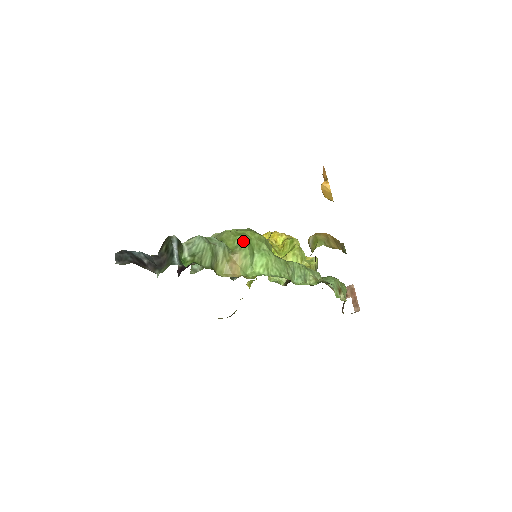
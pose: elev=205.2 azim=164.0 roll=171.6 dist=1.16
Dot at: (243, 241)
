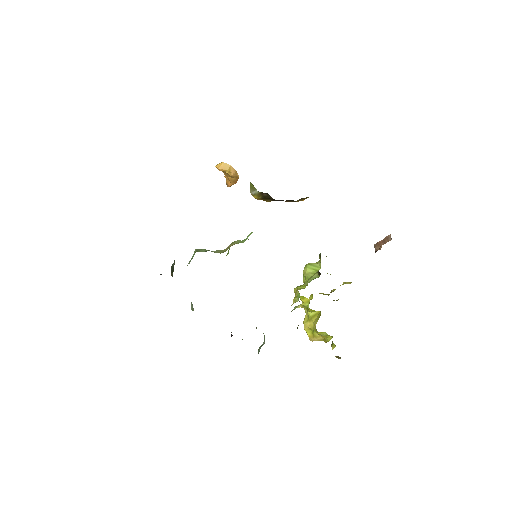
Dot at: occluded
